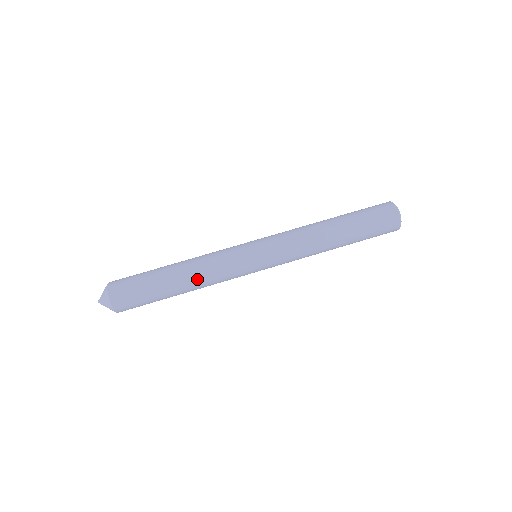
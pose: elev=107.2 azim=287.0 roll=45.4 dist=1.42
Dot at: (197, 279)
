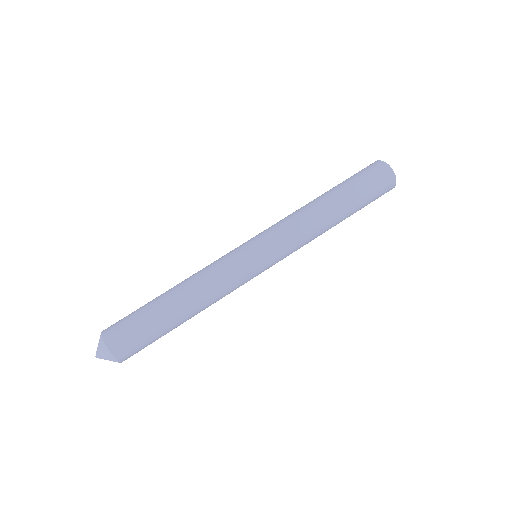
Dot at: (206, 307)
